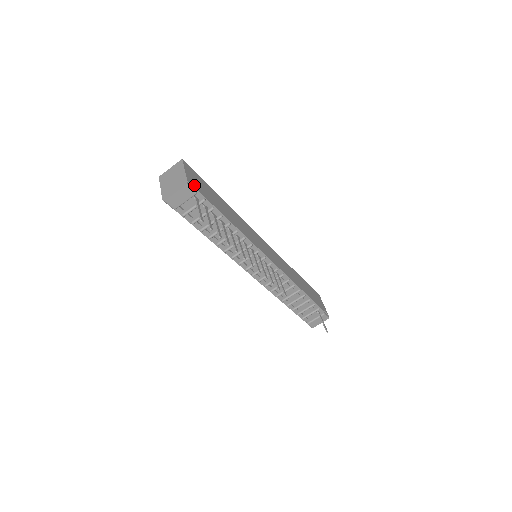
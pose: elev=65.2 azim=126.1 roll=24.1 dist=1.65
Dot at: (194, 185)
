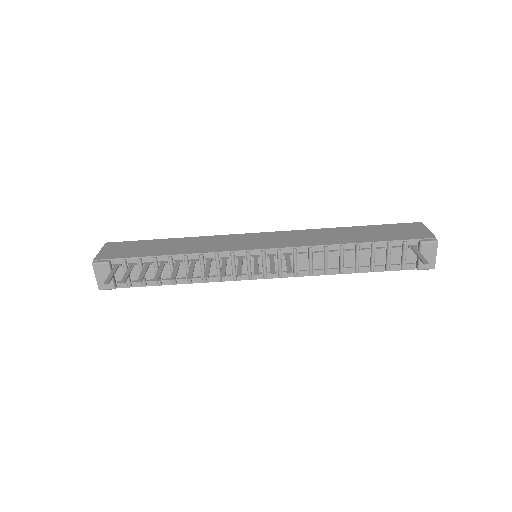
Dot at: (107, 257)
